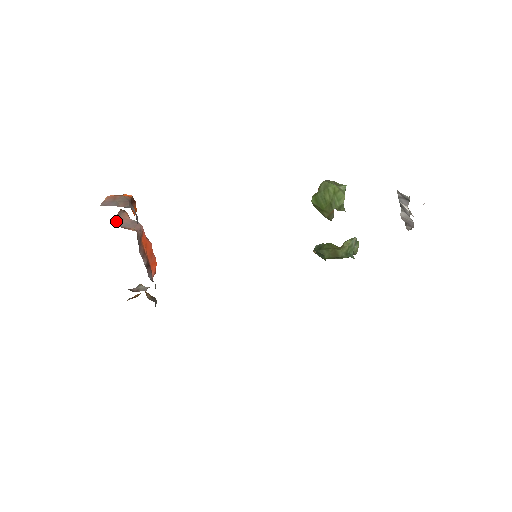
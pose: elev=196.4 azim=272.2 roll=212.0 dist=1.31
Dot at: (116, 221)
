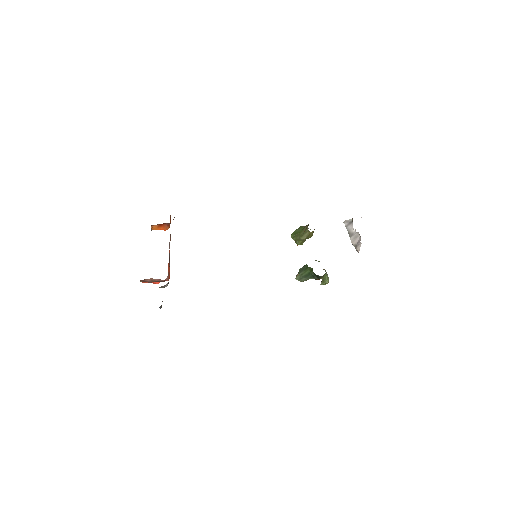
Dot at: occluded
